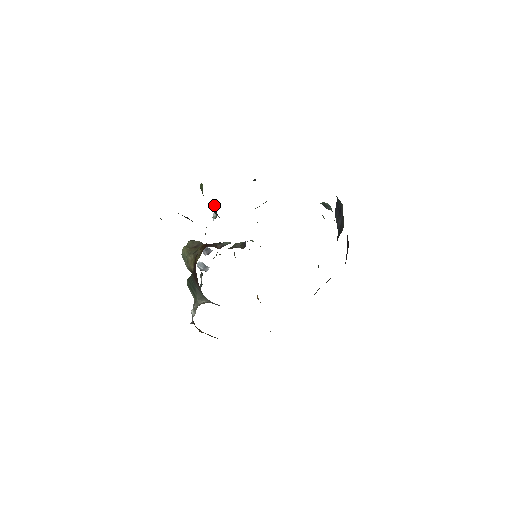
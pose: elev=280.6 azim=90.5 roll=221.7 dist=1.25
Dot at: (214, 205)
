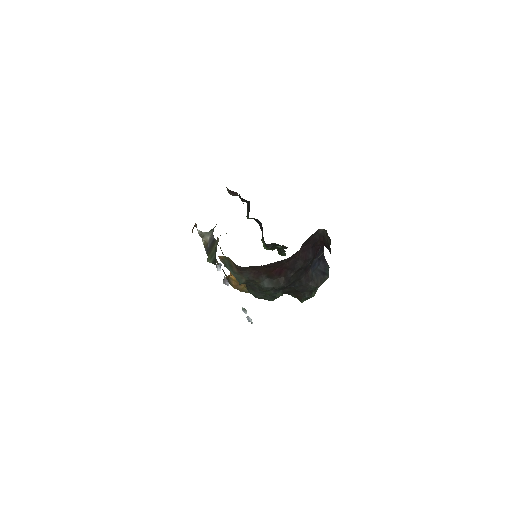
Dot at: occluded
